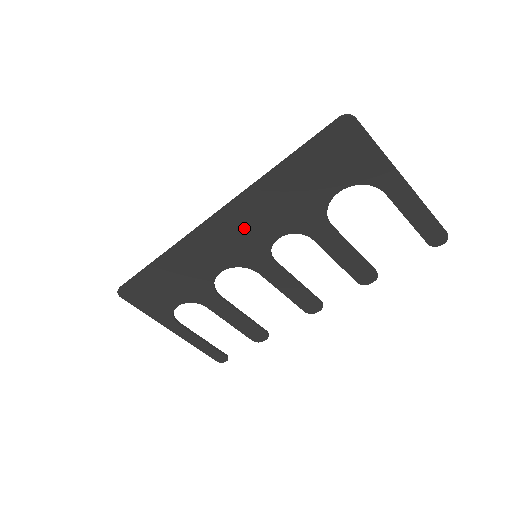
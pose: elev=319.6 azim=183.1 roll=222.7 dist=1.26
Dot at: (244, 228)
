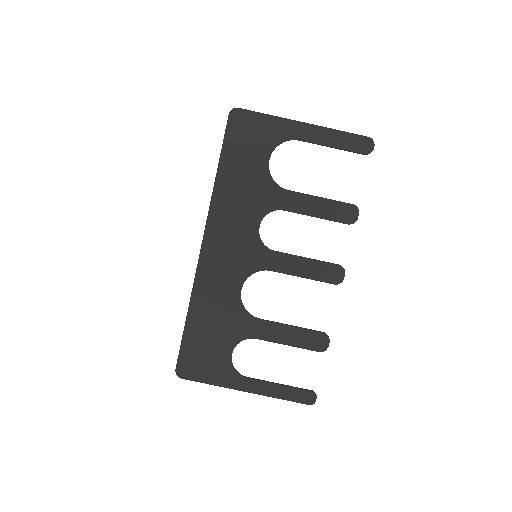
Dot at: (230, 236)
